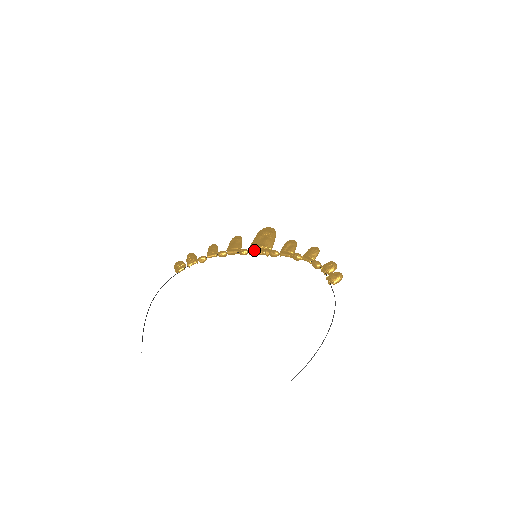
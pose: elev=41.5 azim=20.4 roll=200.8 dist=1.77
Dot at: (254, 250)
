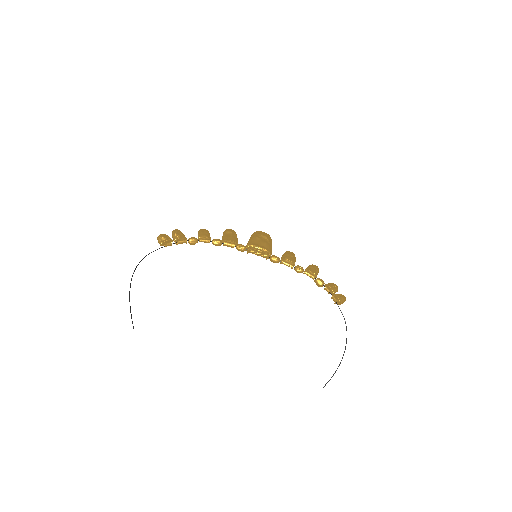
Dot at: (254, 249)
